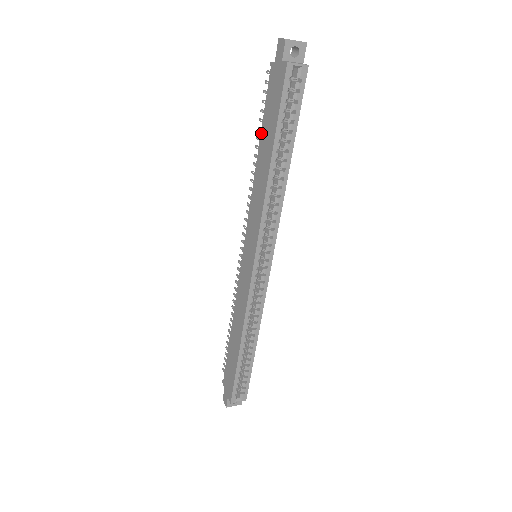
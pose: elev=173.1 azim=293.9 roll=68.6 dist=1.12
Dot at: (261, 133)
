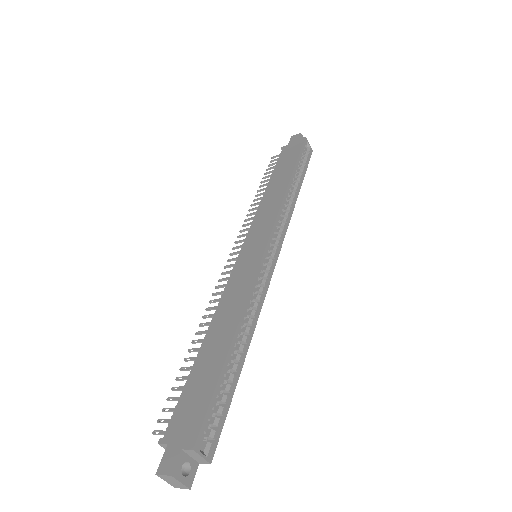
Dot at: (272, 175)
